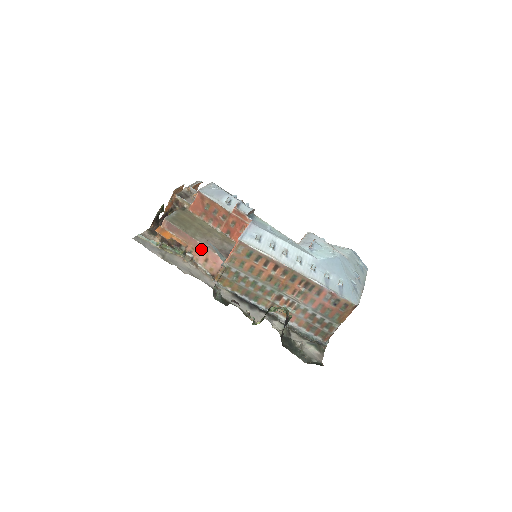
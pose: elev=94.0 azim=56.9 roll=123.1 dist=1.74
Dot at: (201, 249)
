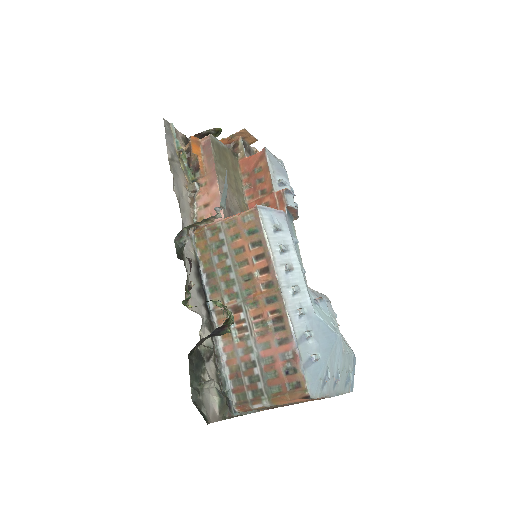
Dot at: (213, 190)
